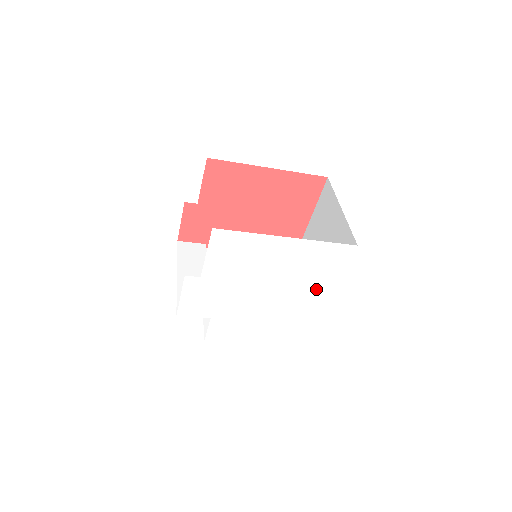
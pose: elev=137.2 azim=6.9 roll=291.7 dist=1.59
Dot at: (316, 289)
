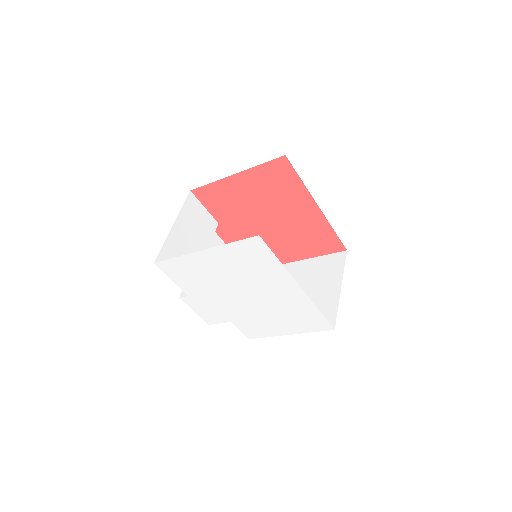
Dot at: (276, 280)
